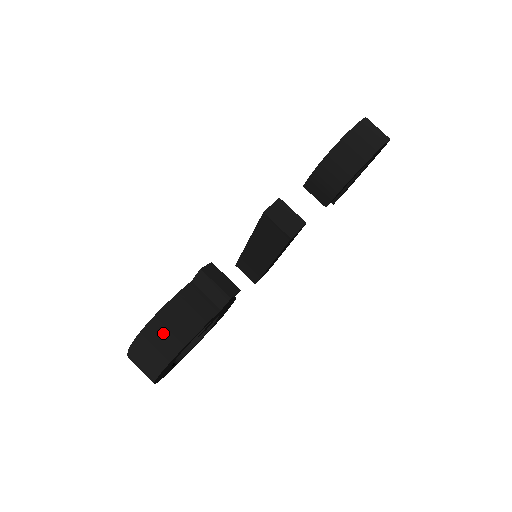
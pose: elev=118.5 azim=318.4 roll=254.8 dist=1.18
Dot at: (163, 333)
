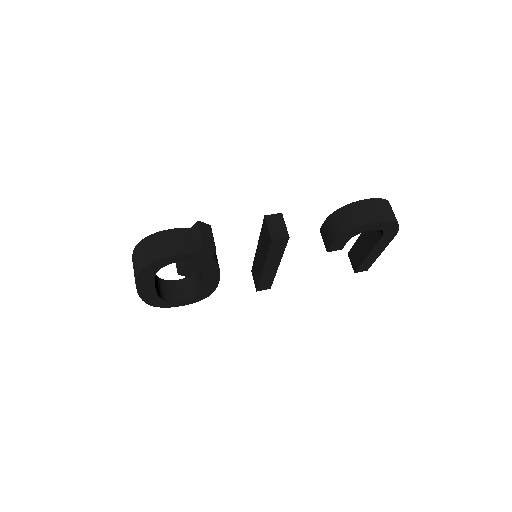
Dot at: (153, 246)
